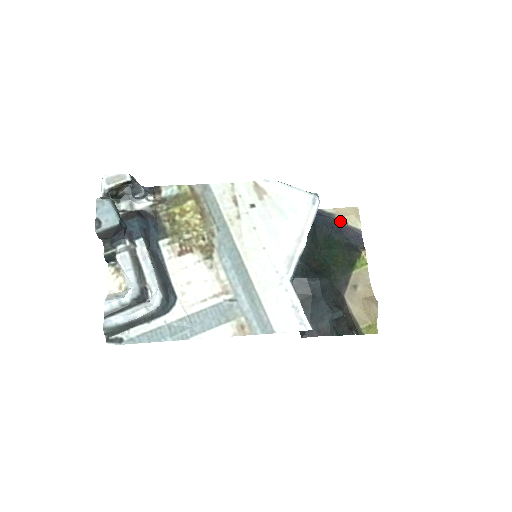
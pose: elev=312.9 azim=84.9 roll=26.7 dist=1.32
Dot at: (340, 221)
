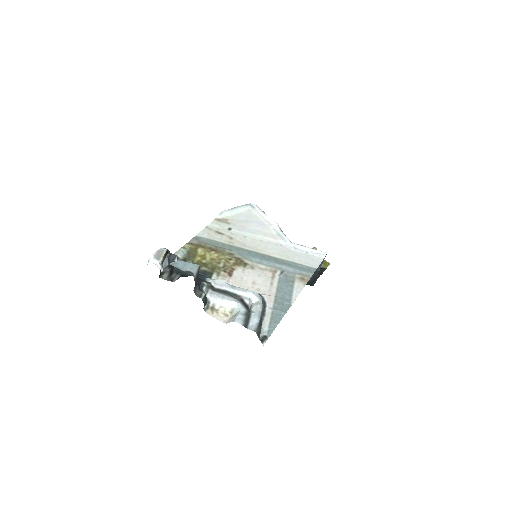
Dot at: occluded
